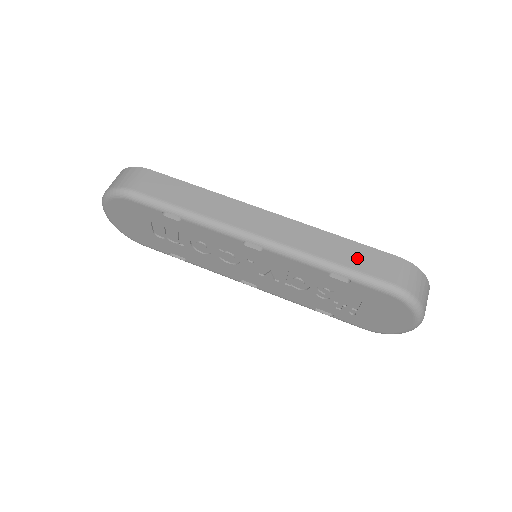
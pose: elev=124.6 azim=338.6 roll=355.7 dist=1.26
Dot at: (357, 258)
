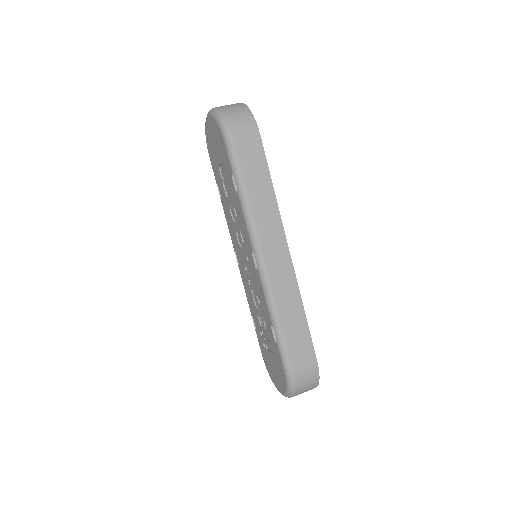
Dot at: (296, 337)
